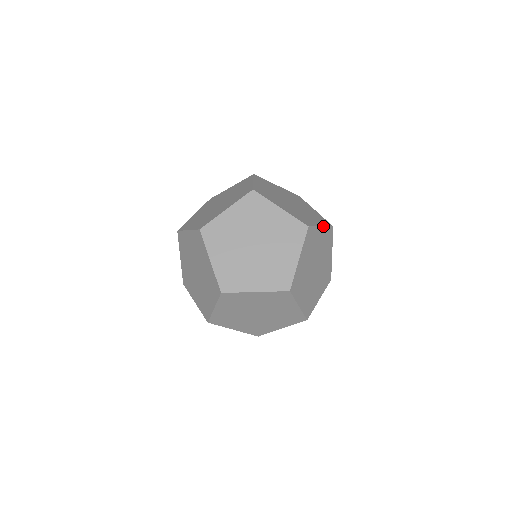
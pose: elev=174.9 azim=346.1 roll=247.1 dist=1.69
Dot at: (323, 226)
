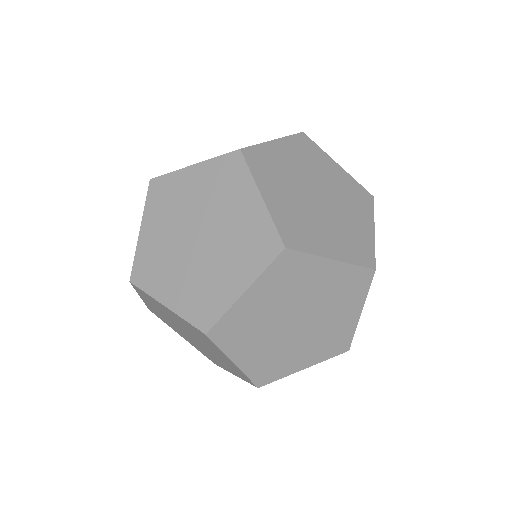
Dot at: (340, 260)
